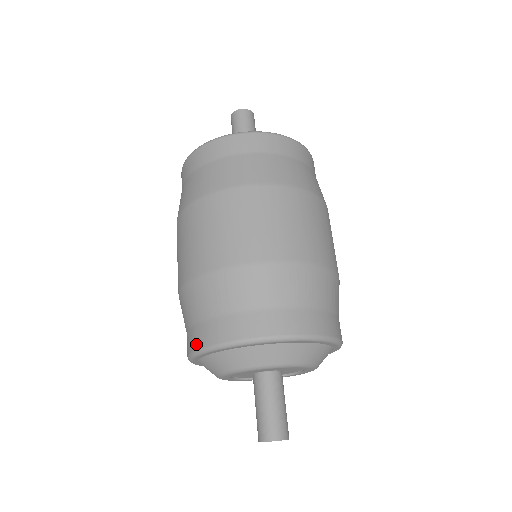
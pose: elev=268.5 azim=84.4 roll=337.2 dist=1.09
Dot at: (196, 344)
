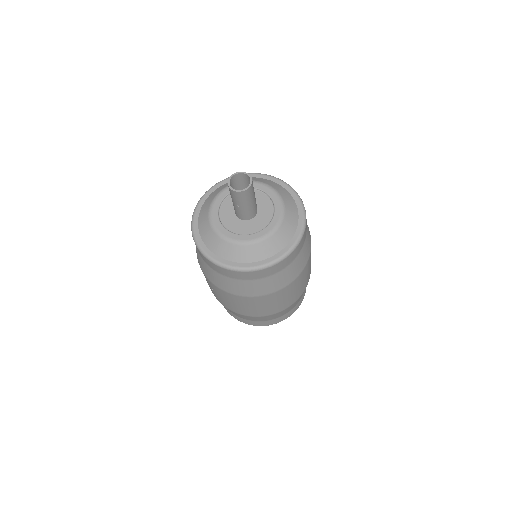
Dot at: occluded
